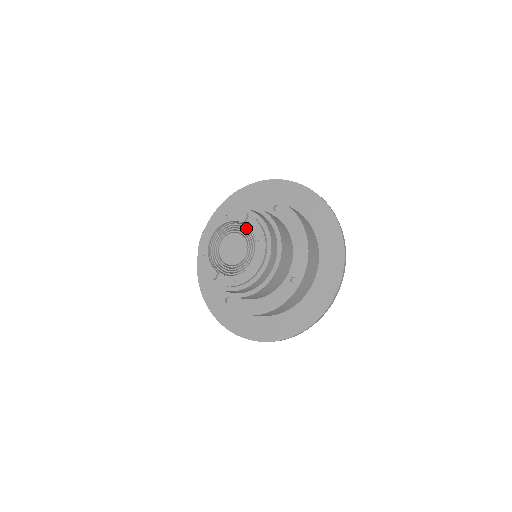
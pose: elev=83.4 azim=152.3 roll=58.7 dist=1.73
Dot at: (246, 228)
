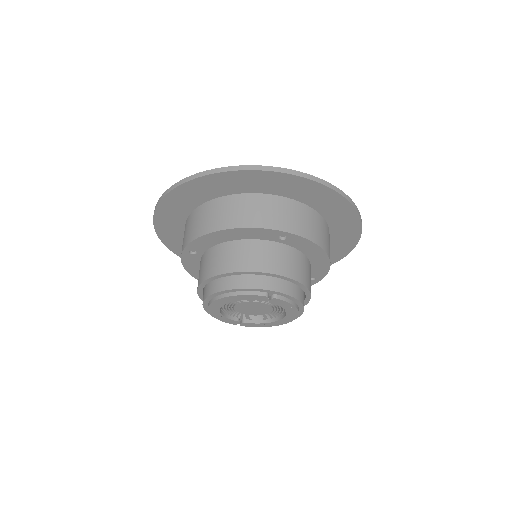
Dot at: occluded
